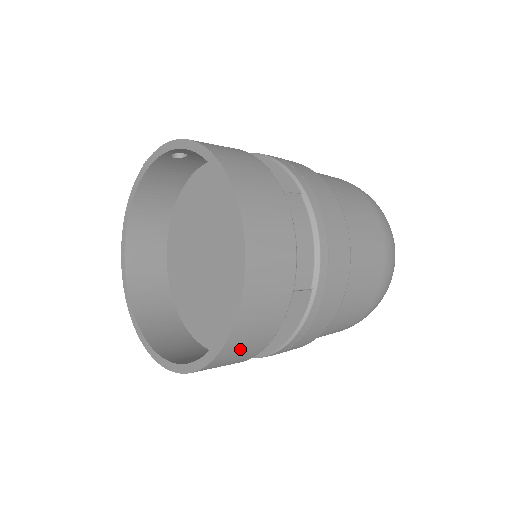
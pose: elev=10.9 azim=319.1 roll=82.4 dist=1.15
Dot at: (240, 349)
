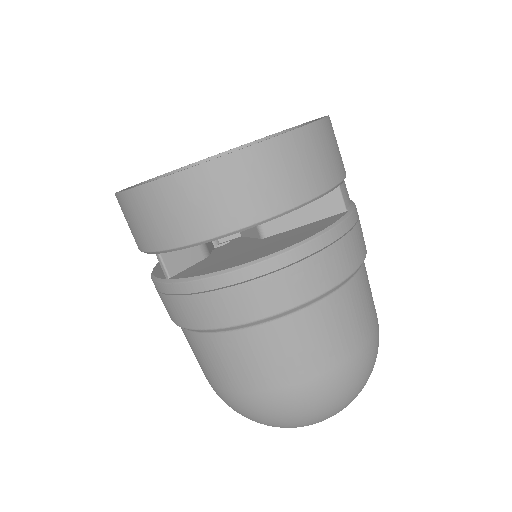
Dot at: (292, 162)
